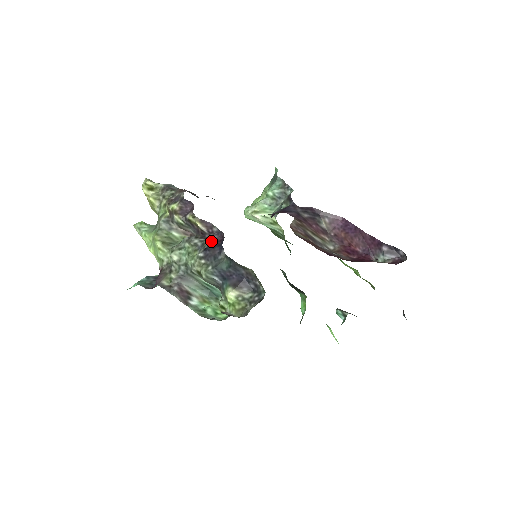
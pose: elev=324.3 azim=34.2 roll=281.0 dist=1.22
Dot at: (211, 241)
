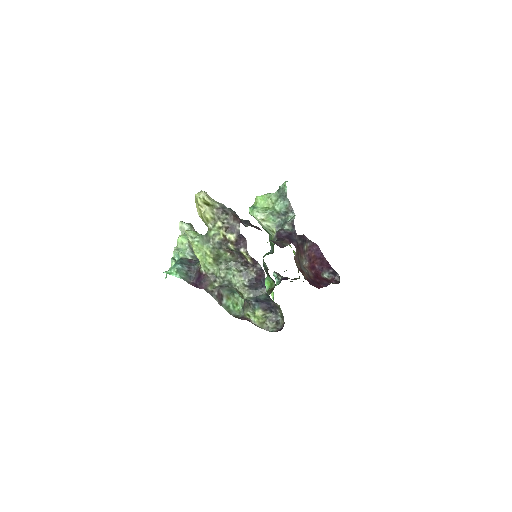
Dot at: (255, 275)
